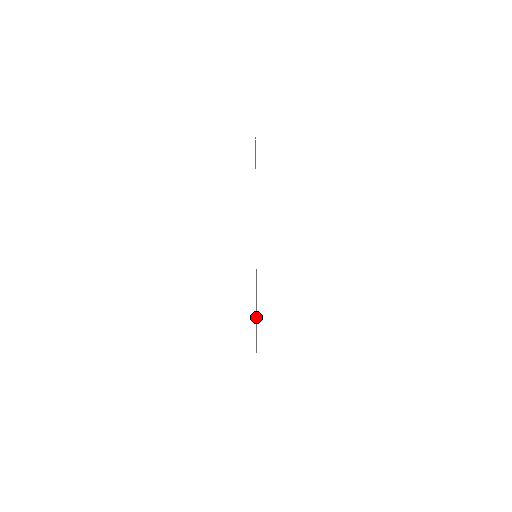
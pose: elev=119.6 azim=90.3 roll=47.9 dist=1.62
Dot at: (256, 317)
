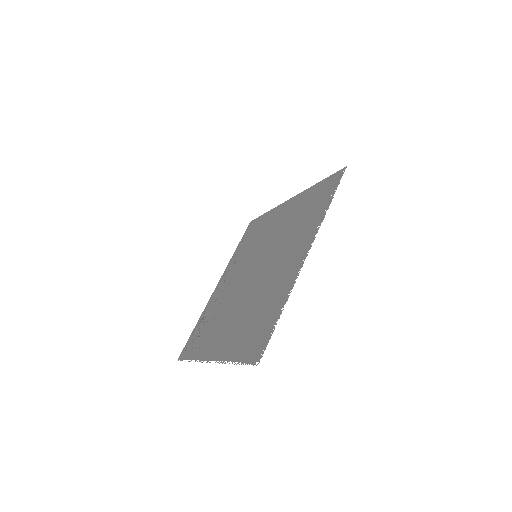
Dot at: (210, 328)
